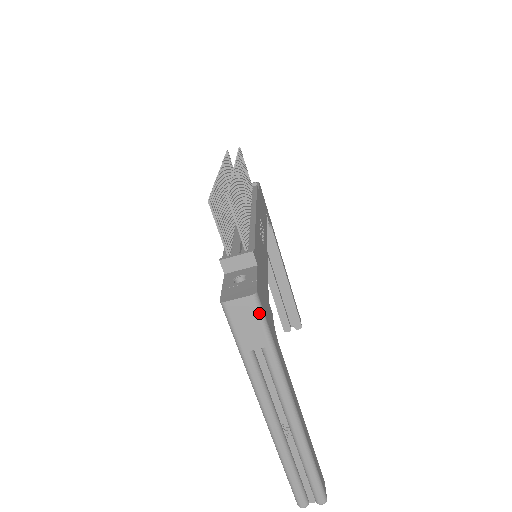
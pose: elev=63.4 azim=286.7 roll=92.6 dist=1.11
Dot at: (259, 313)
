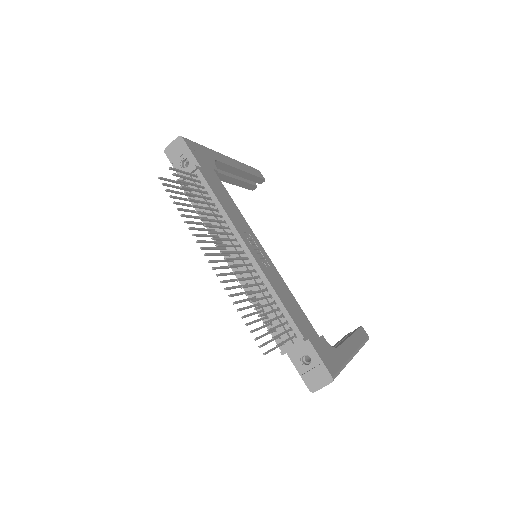
Dot at: occluded
